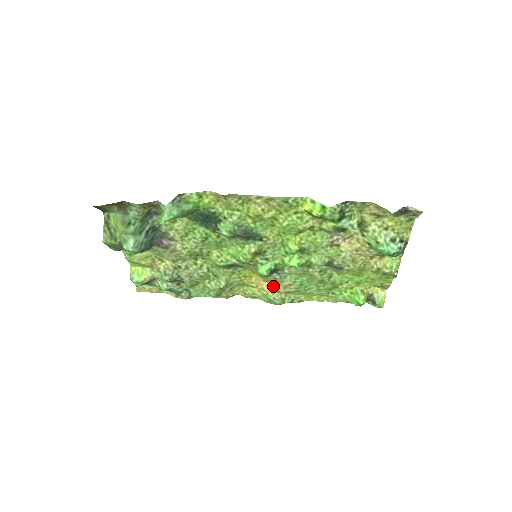
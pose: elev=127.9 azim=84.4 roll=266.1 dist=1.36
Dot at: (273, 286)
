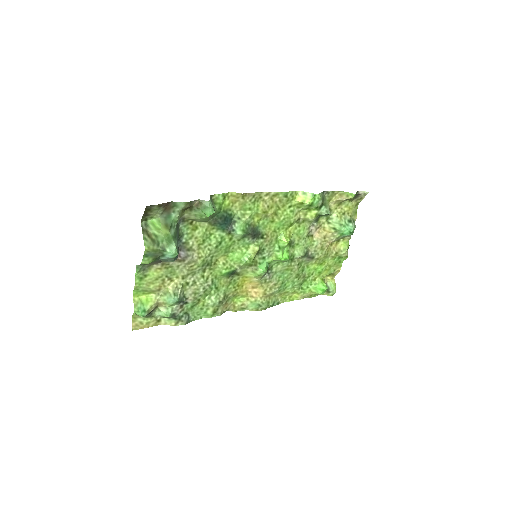
Dot at: (261, 290)
